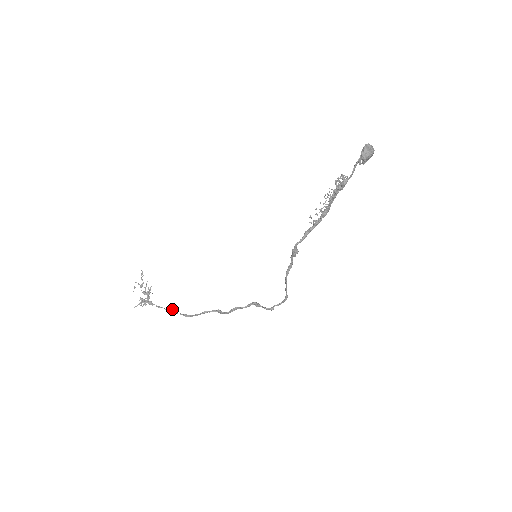
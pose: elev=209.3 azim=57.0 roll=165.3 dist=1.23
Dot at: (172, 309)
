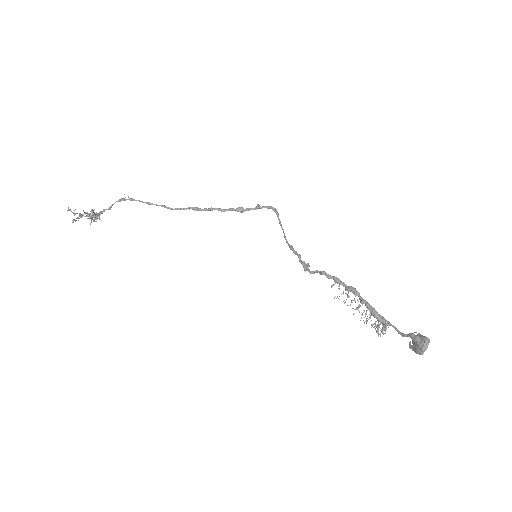
Dot at: (124, 199)
